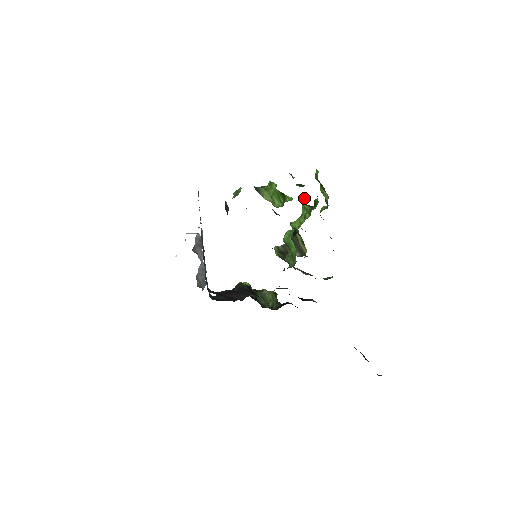
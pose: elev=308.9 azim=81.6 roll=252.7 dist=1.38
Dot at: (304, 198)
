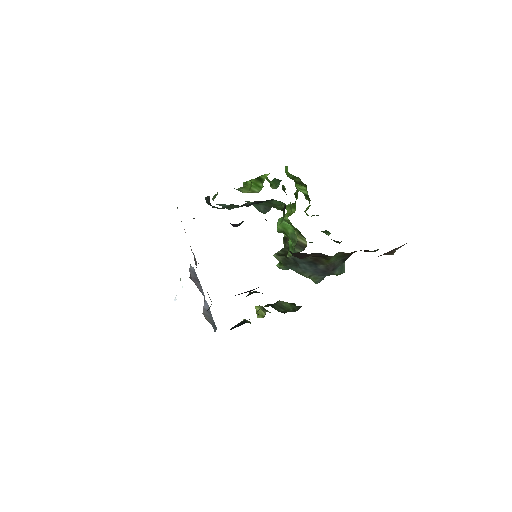
Dot at: (283, 189)
